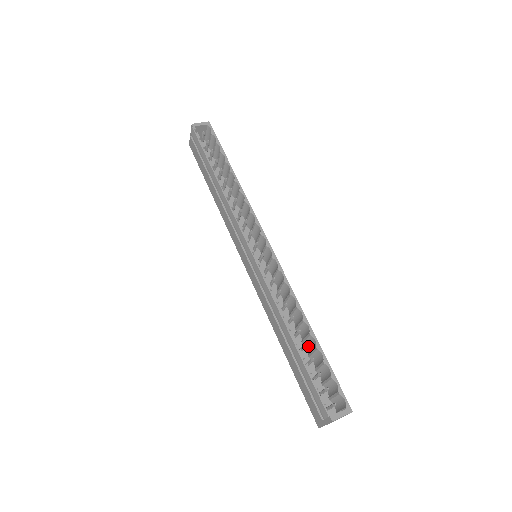
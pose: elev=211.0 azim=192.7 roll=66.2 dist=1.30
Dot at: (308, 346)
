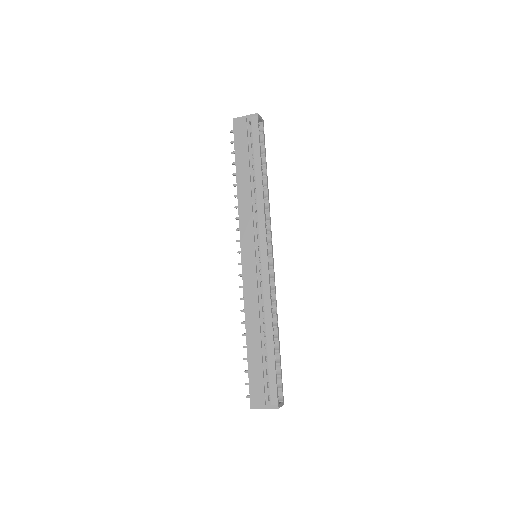
Dot at: occluded
